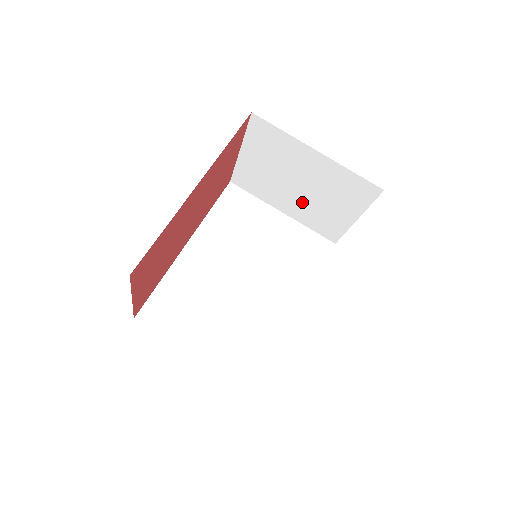
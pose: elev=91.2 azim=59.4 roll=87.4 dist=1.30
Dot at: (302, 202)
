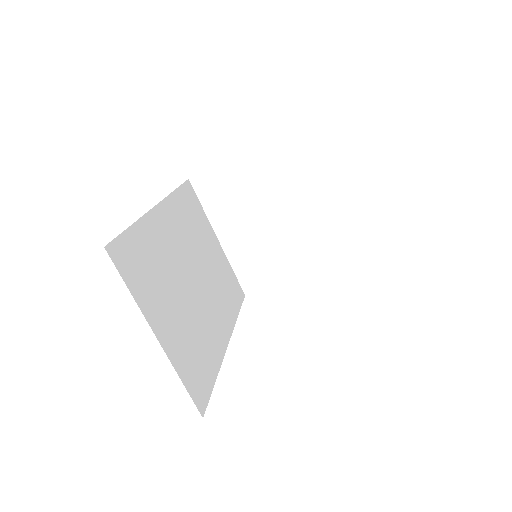
Dot at: (254, 238)
